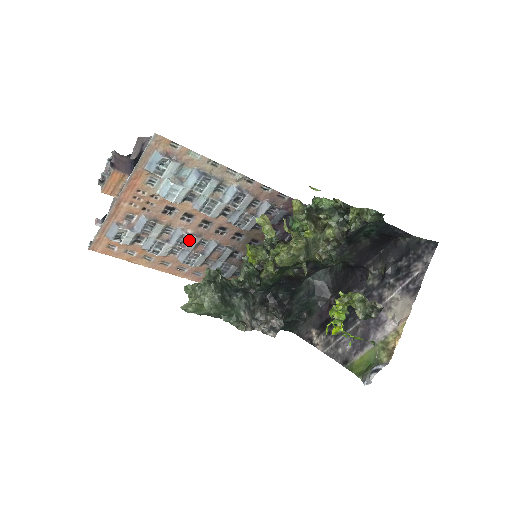
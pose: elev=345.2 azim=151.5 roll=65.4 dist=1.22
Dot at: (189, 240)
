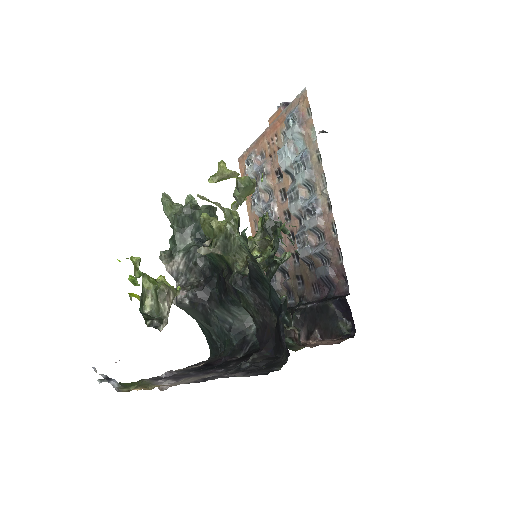
Dot at: (272, 217)
